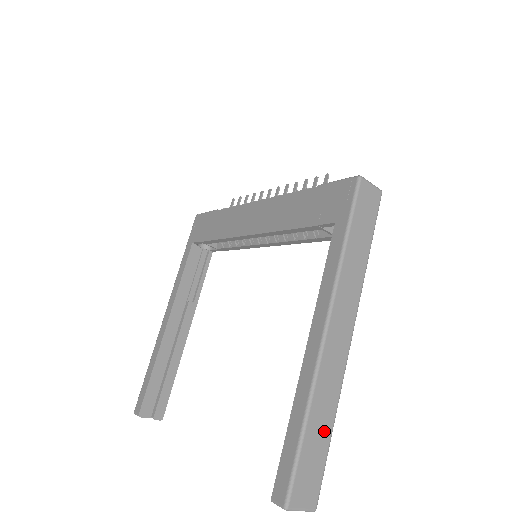
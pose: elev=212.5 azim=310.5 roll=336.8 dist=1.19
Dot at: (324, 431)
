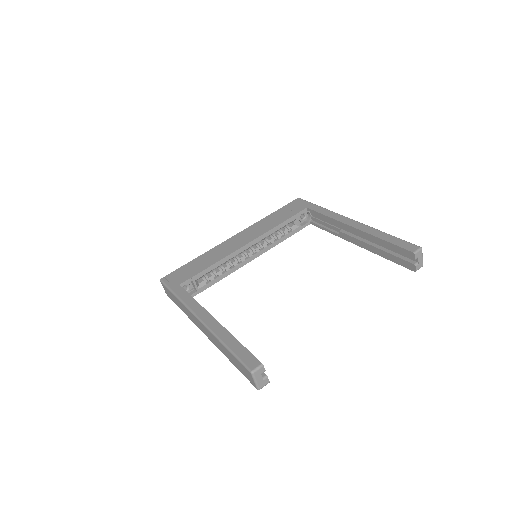
Dot at: occluded
